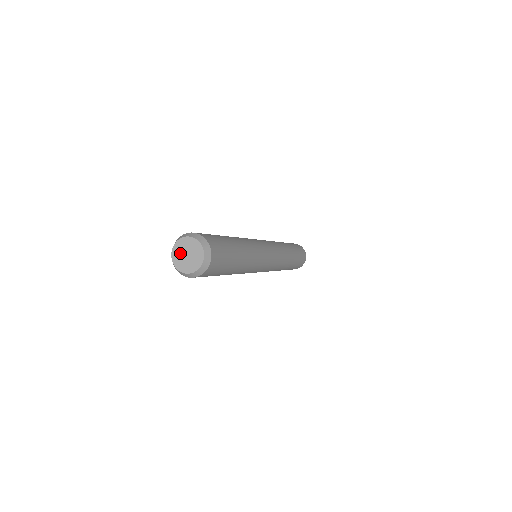
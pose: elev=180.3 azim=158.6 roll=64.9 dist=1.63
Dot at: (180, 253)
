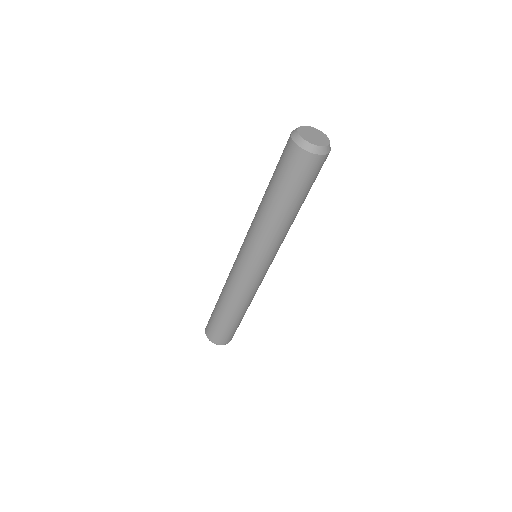
Dot at: (307, 131)
